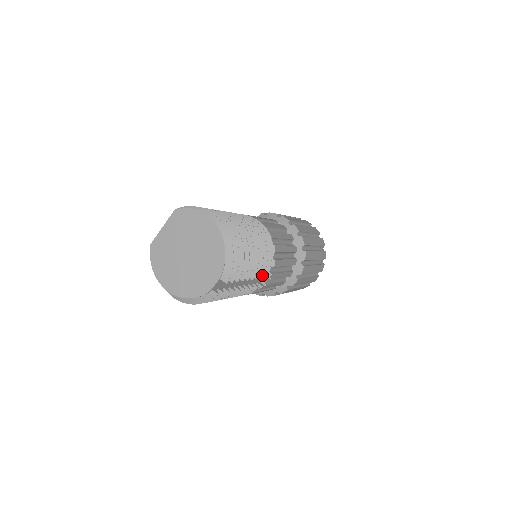
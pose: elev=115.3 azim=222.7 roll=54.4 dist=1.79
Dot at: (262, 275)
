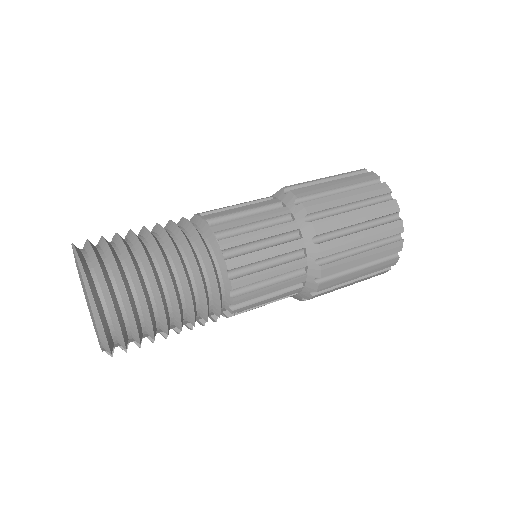
Dot at: (206, 319)
